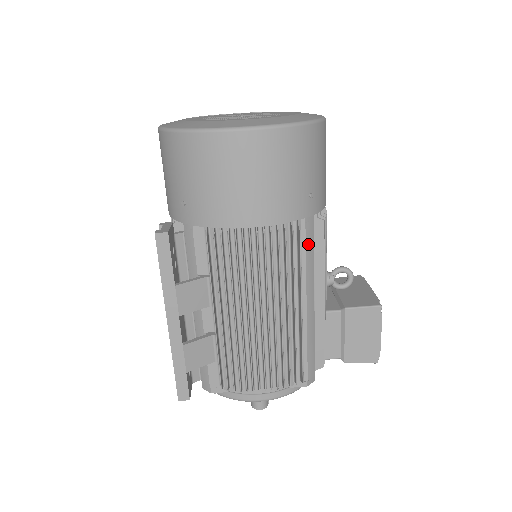
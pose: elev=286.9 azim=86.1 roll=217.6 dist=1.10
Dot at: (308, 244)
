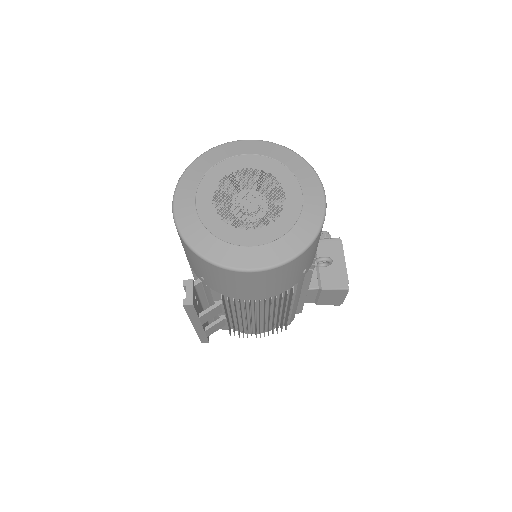
Dot at: (299, 287)
